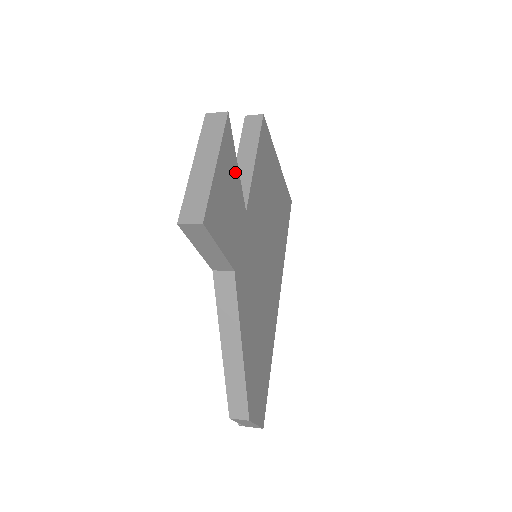
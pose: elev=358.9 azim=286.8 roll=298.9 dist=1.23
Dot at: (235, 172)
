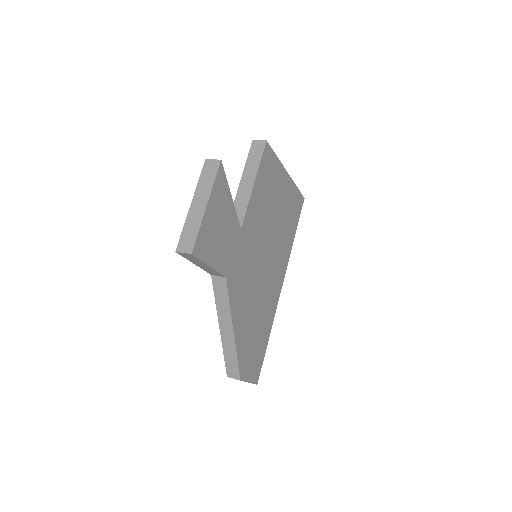
Dot at: (228, 203)
